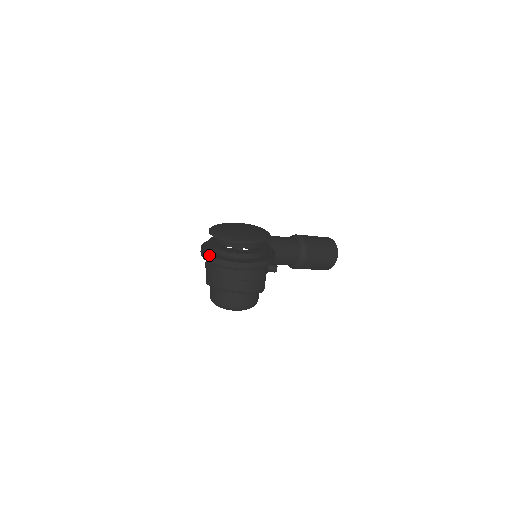
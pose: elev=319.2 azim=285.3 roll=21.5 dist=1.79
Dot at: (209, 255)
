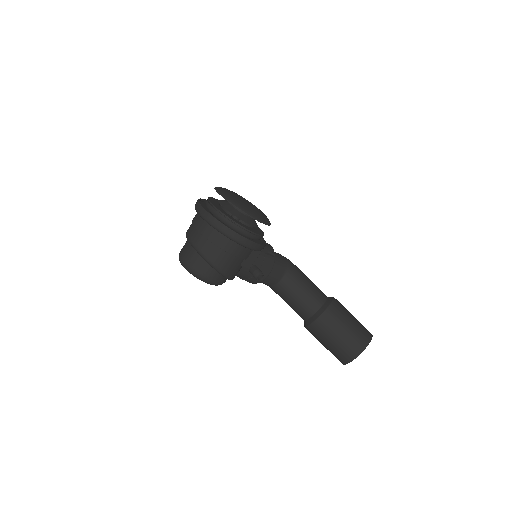
Dot at: (199, 199)
